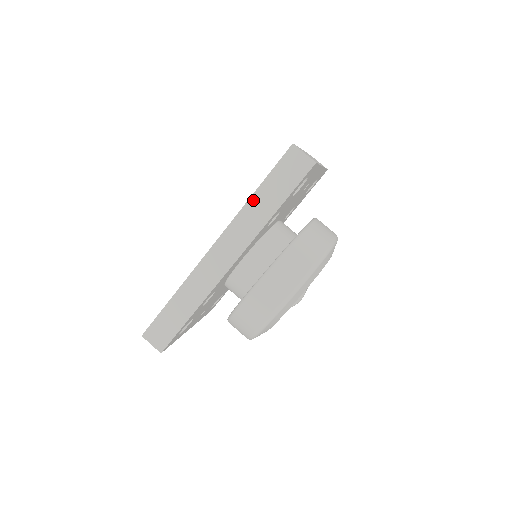
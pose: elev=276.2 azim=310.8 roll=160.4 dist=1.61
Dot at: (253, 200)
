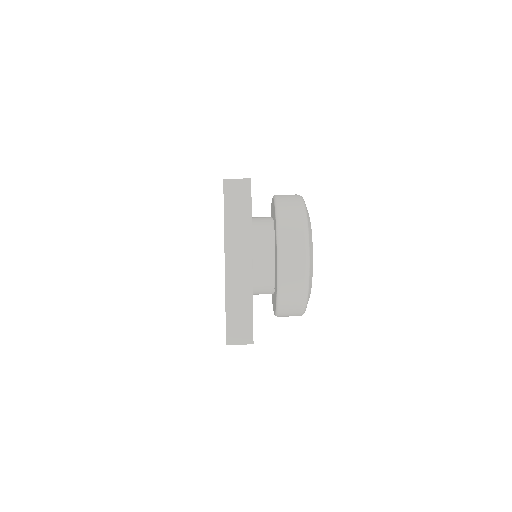
Dot at: occluded
